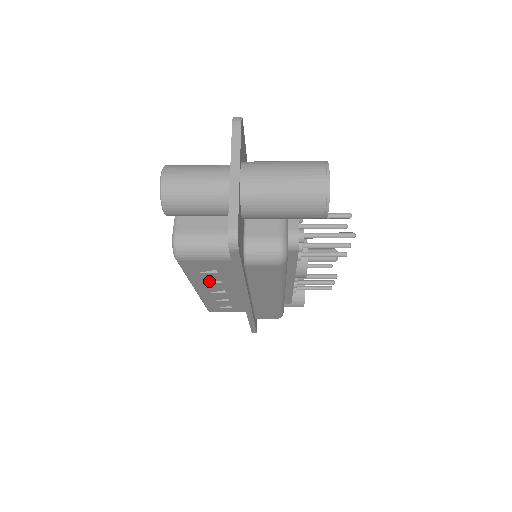
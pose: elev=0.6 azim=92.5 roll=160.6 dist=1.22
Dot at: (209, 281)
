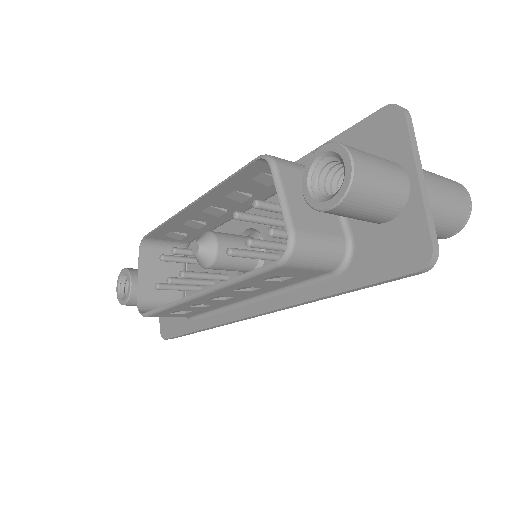
Dot at: (241, 288)
